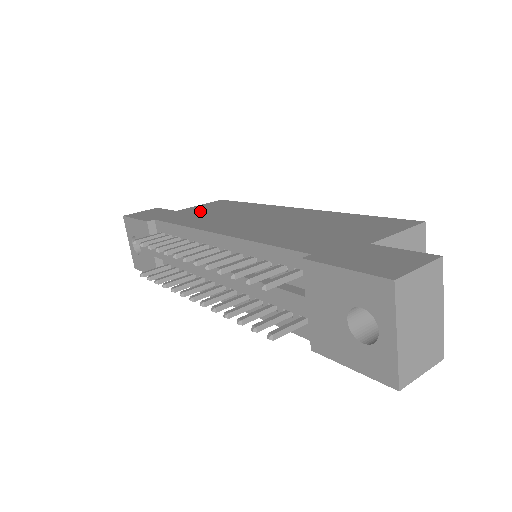
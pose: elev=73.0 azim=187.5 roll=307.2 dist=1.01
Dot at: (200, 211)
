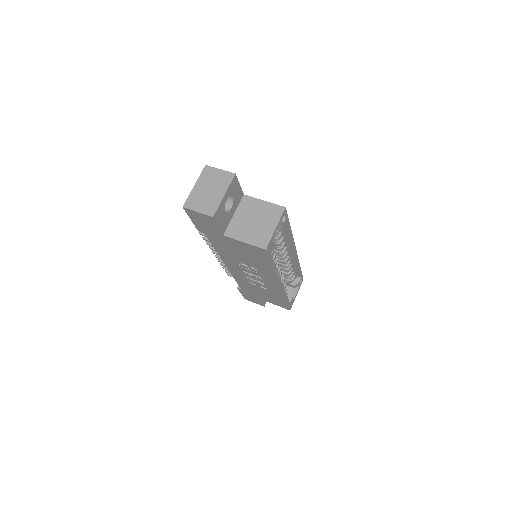
Dot at: occluded
